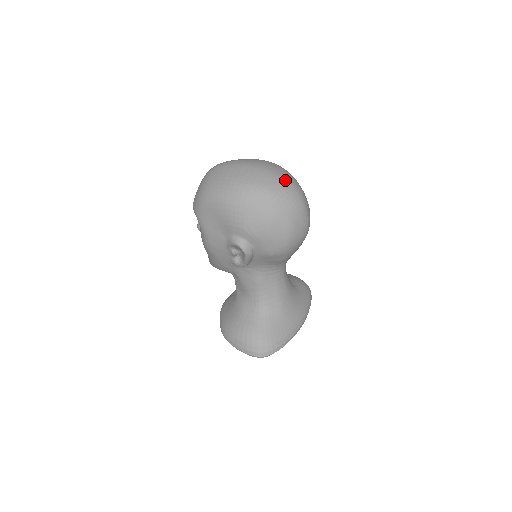
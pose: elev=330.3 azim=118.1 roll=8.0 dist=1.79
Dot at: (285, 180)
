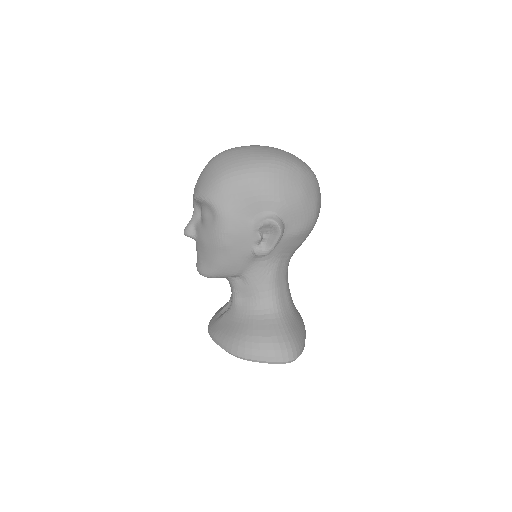
Dot at: (300, 159)
